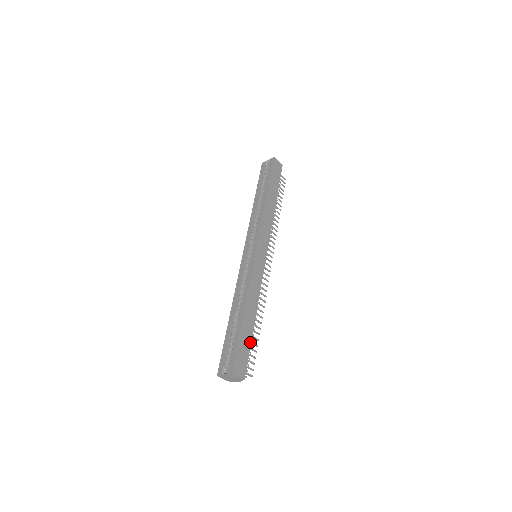
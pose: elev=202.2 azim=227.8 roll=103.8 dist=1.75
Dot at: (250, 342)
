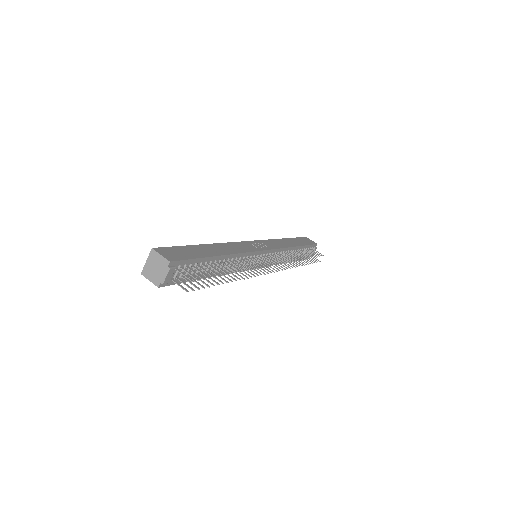
Dot at: (202, 257)
